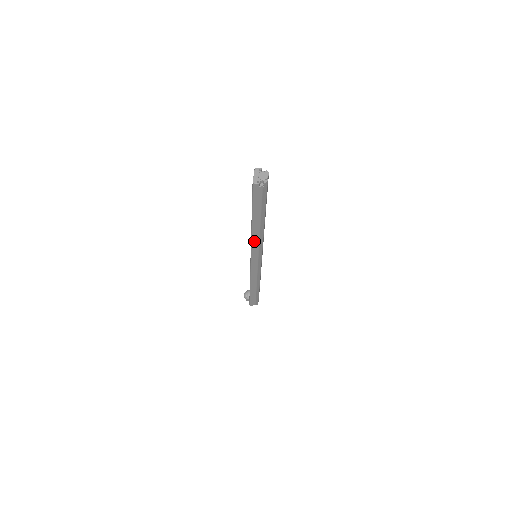
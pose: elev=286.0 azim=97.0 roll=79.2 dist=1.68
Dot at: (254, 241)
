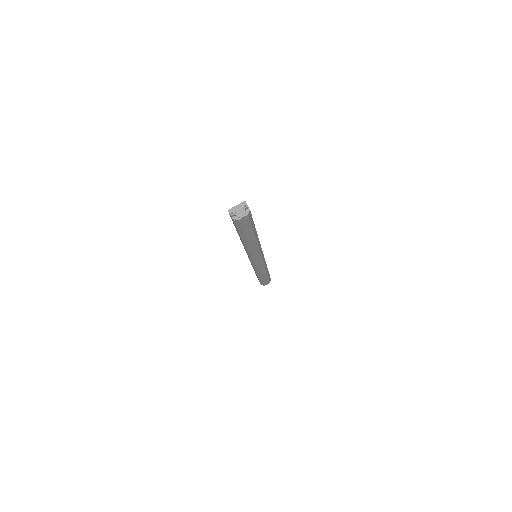
Dot at: occluded
